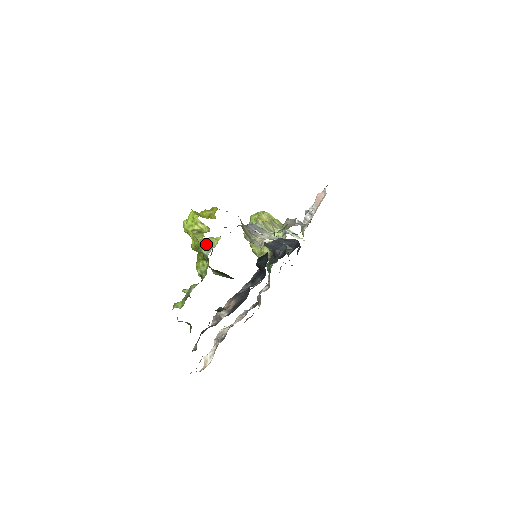
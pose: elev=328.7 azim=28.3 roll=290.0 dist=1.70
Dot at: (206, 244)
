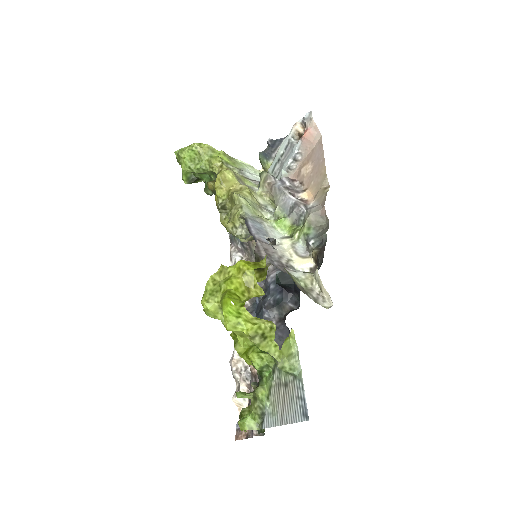
Dot at: (286, 357)
